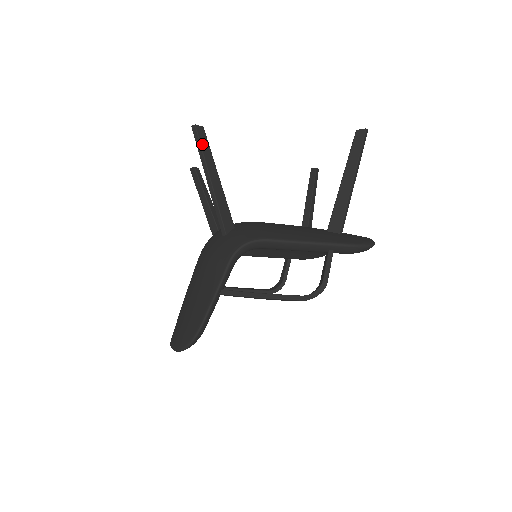
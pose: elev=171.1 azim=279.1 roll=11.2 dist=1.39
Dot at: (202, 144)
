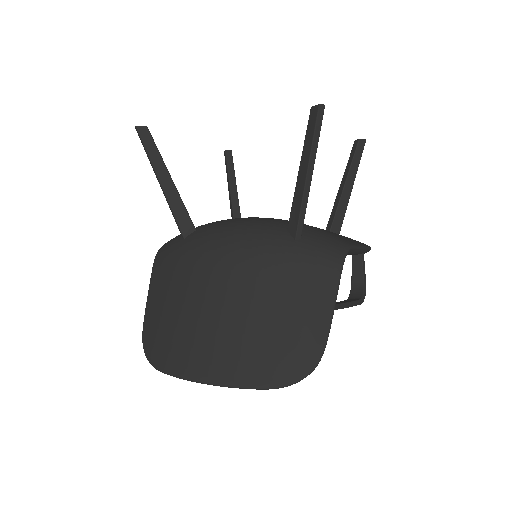
Dot at: (320, 130)
